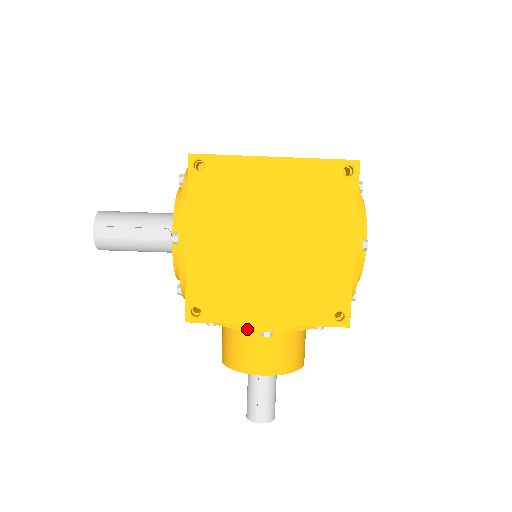
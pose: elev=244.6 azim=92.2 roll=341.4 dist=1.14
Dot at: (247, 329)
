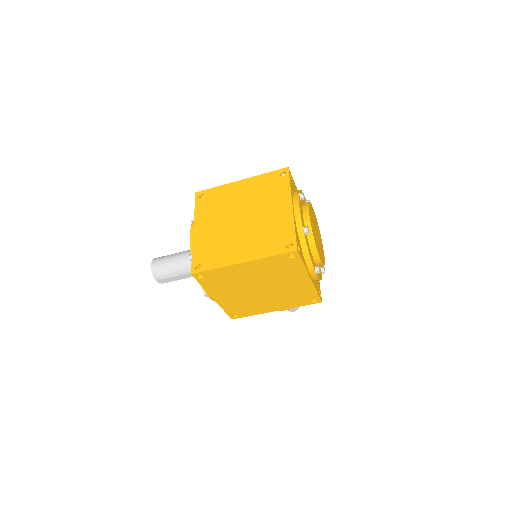
Dot at: occluded
